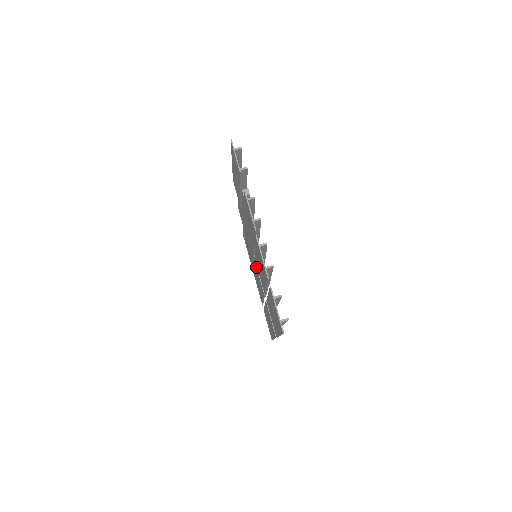
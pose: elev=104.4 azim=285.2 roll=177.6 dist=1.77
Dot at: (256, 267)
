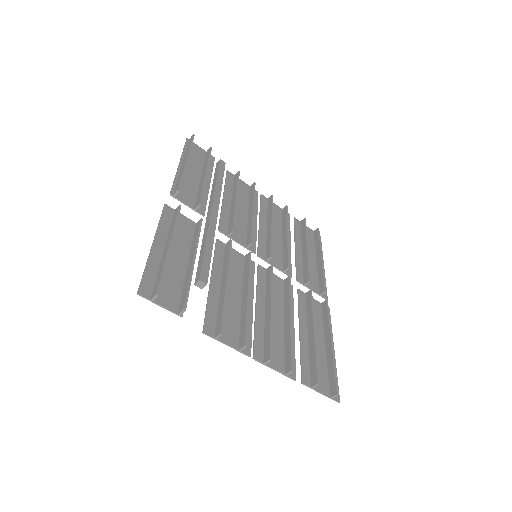
Dot at: (264, 260)
